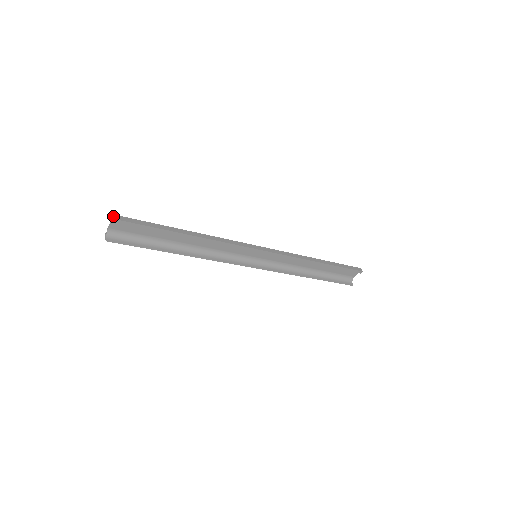
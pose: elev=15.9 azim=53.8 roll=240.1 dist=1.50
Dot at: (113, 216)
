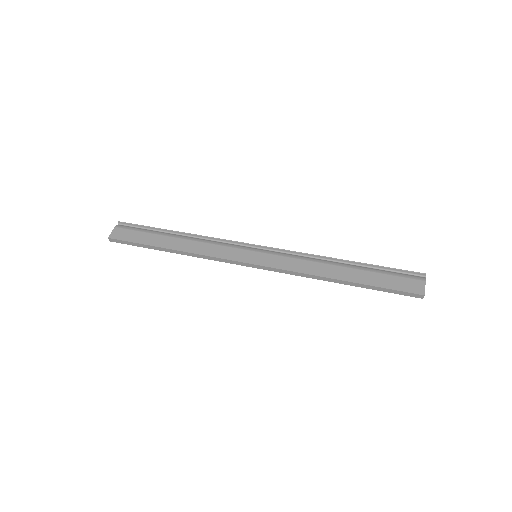
Dot at: (108, 237)
